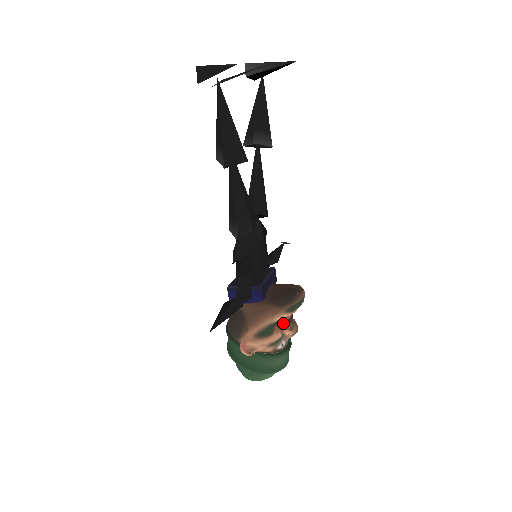
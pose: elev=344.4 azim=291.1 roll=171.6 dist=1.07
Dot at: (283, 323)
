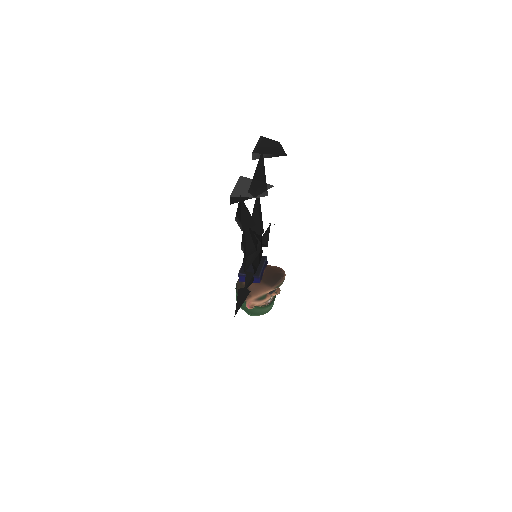
Dot at: (272, 291)
